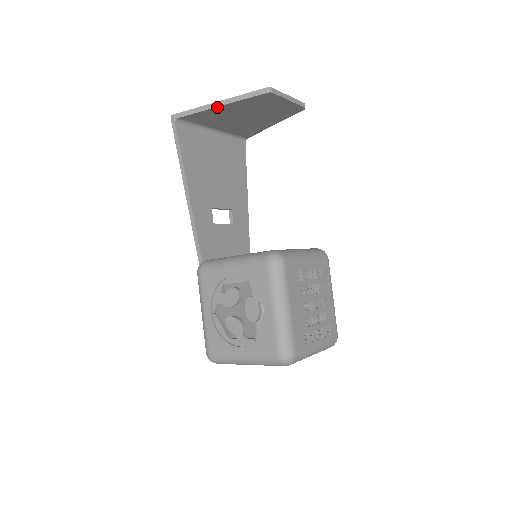
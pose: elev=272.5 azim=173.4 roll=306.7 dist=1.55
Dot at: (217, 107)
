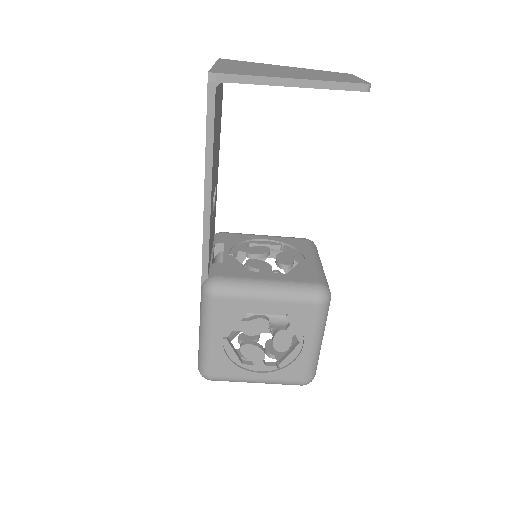
Dot at: (291, 86)
